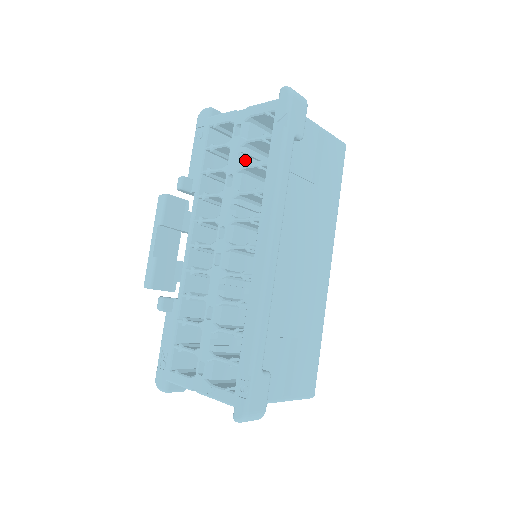
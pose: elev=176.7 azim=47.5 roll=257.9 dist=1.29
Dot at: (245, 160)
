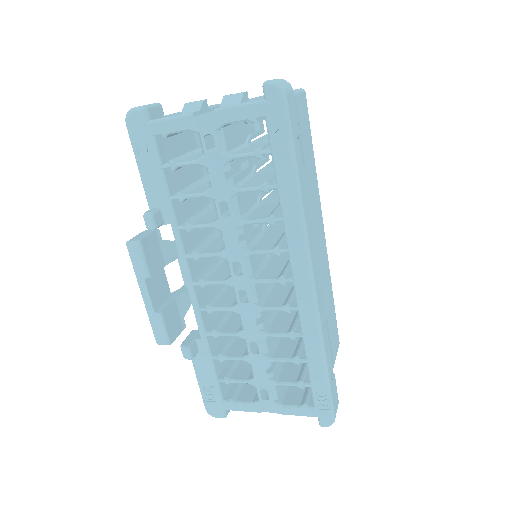
Dot at: (233, 178)
